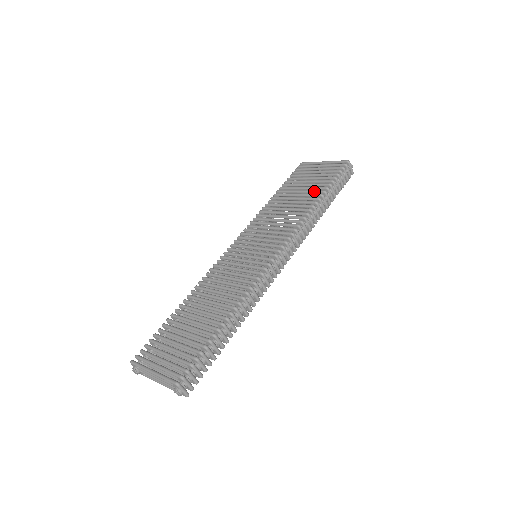
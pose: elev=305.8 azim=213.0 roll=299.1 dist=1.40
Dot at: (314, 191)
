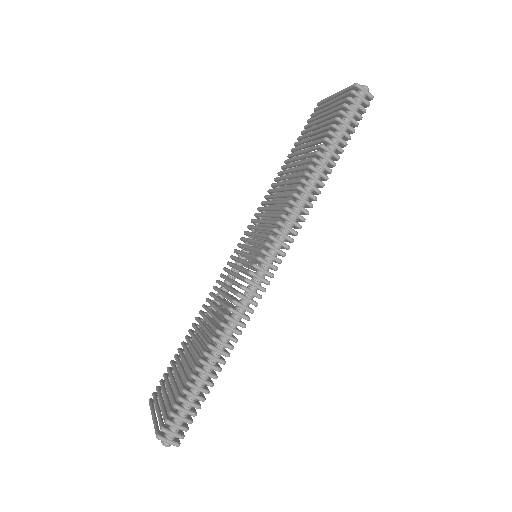
Dot at: (312, 148)
